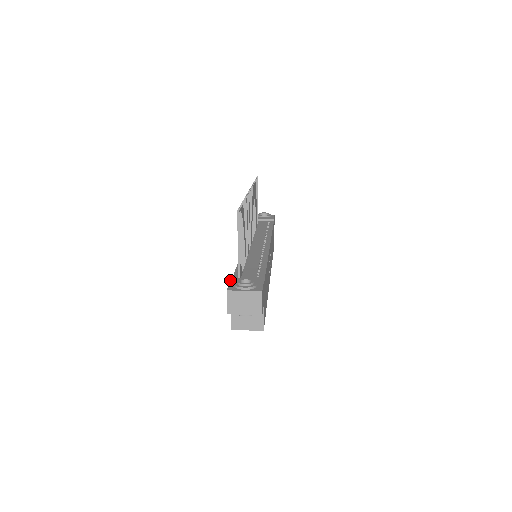
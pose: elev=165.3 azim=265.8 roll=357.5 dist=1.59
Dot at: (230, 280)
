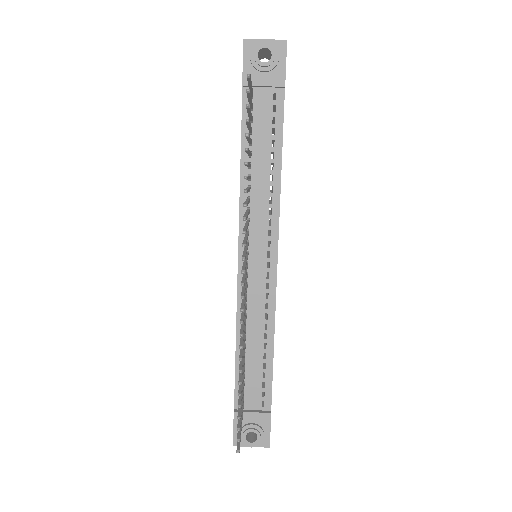
Dot at: (233, 419)
